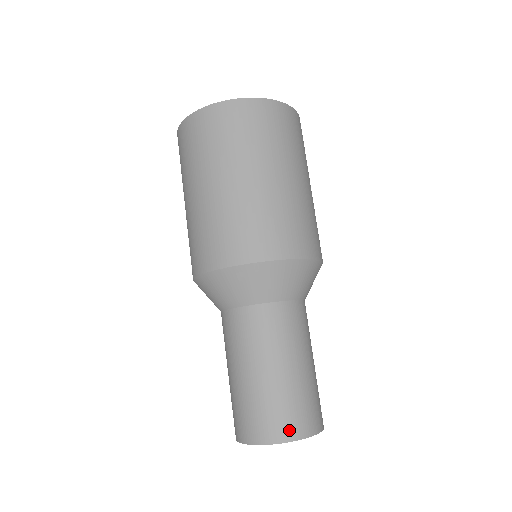
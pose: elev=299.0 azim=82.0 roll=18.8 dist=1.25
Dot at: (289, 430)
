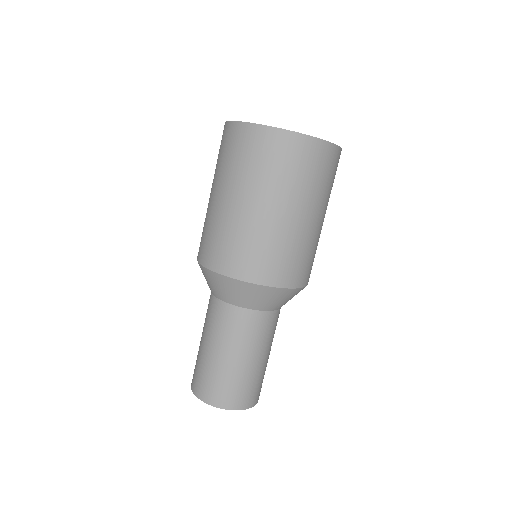
Dot at: (227, 402)
